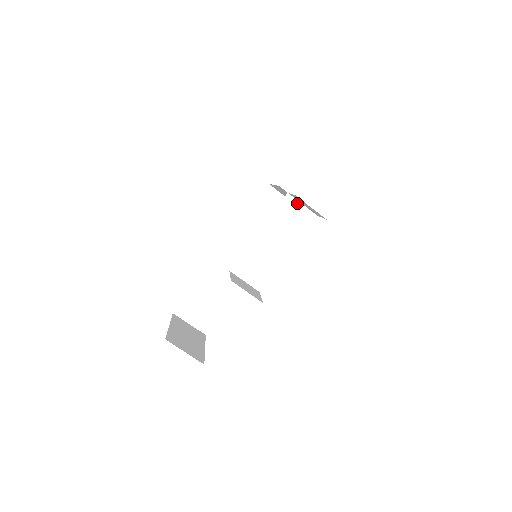
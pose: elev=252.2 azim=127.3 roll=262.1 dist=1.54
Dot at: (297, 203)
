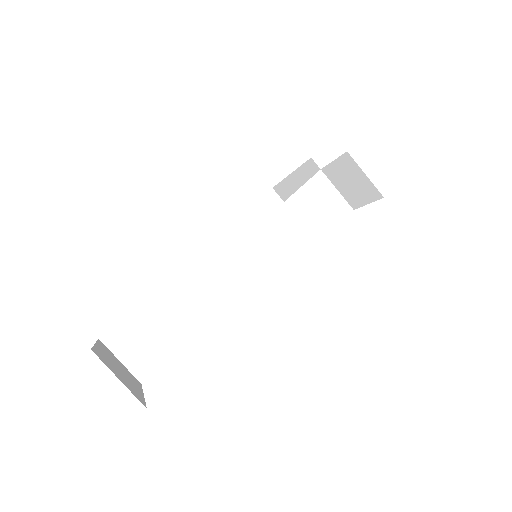
Dot at: (330, 186)
